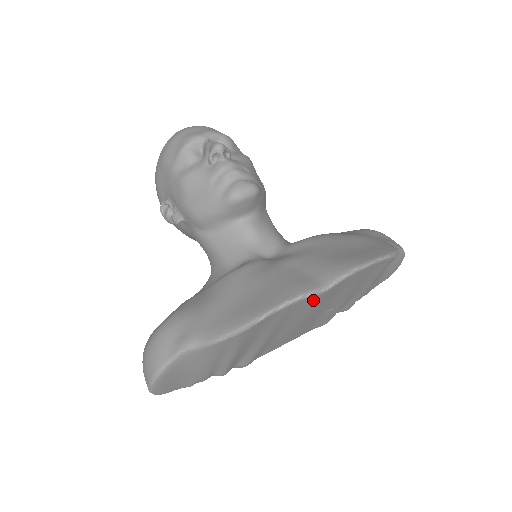
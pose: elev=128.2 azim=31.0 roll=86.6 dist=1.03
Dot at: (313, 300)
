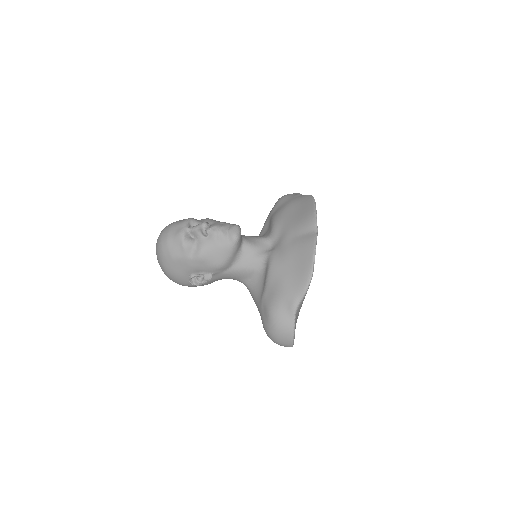
Dot at: occluded
